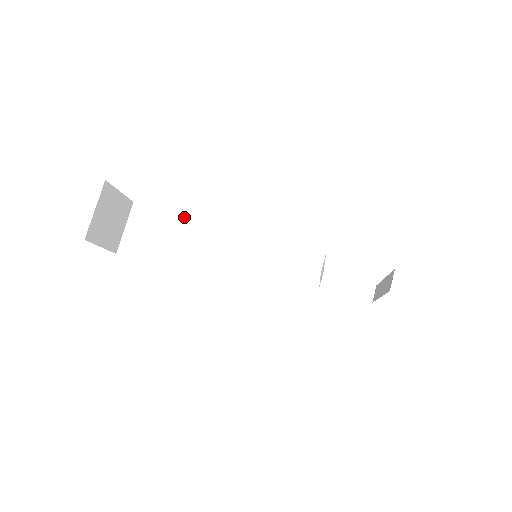
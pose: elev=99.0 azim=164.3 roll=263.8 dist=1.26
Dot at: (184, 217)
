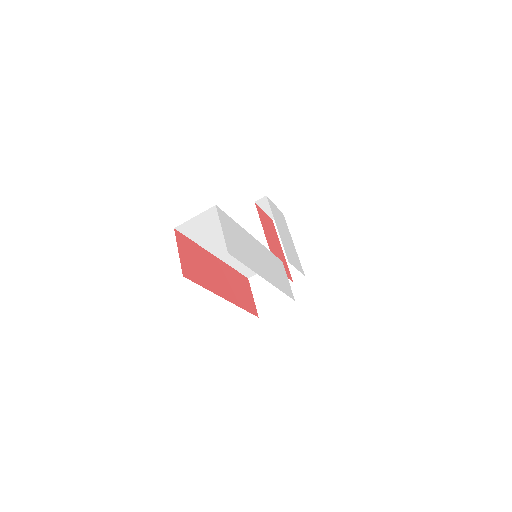
Dot at: occluded
